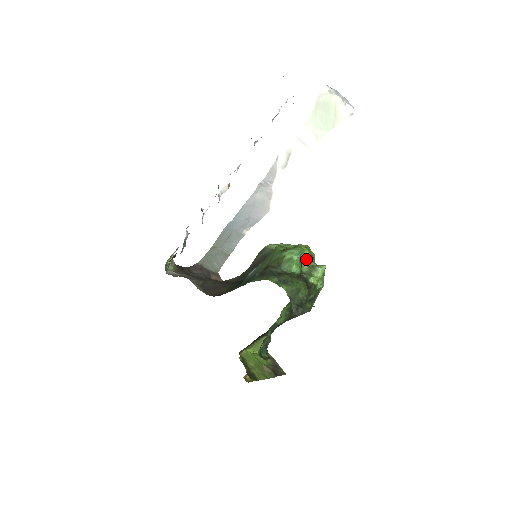
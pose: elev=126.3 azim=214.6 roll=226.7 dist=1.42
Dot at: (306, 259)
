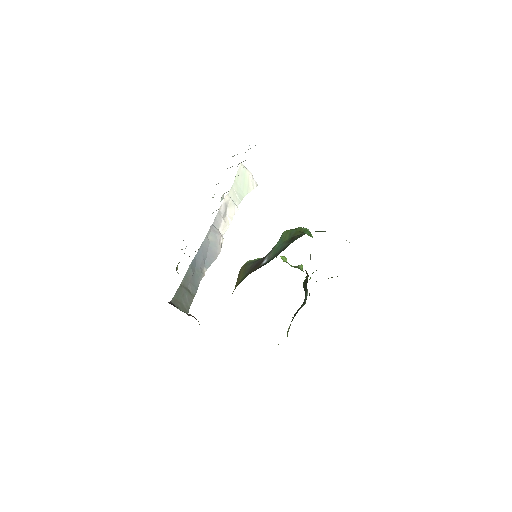
Dot at: (286, 262)
